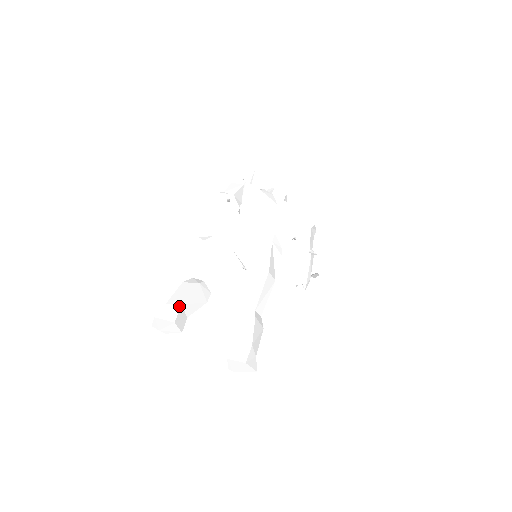
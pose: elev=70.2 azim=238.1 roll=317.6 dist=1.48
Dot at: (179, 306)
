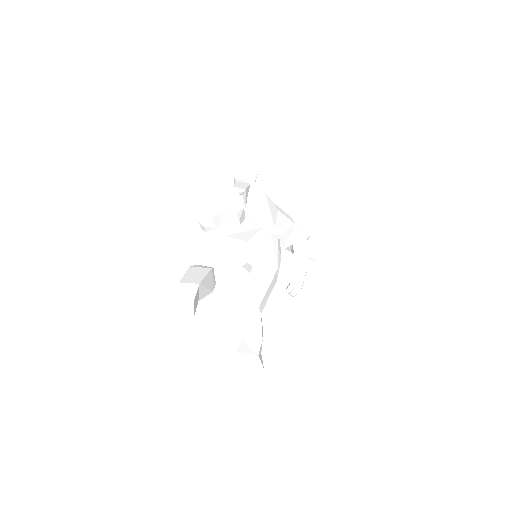
Dot at: (197, 285)
